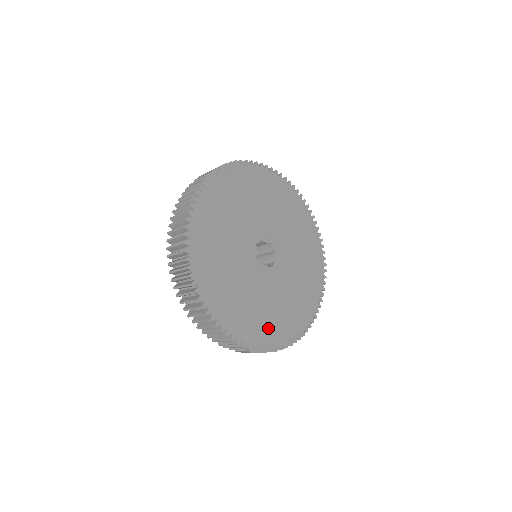
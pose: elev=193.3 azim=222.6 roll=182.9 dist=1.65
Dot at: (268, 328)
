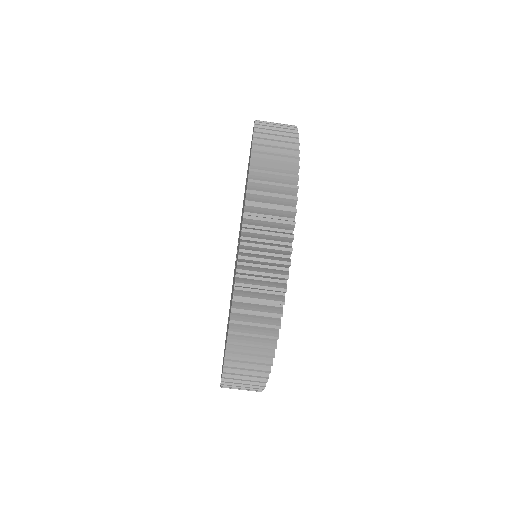
Dot at: occluded
